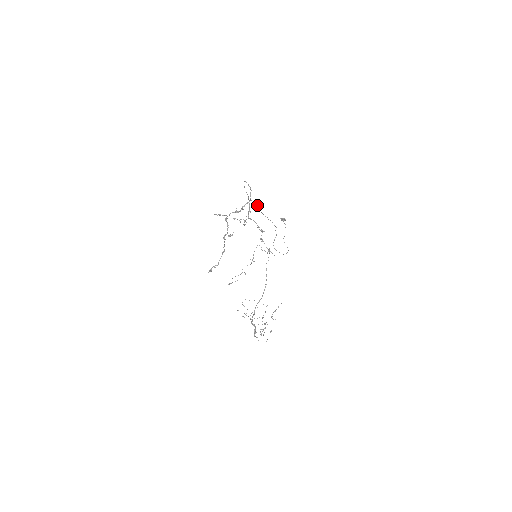
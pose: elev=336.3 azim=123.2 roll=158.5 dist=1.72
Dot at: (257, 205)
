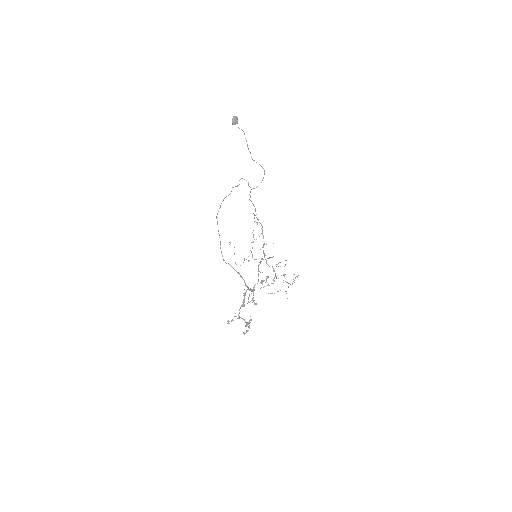
Dot at: (223, 200)
